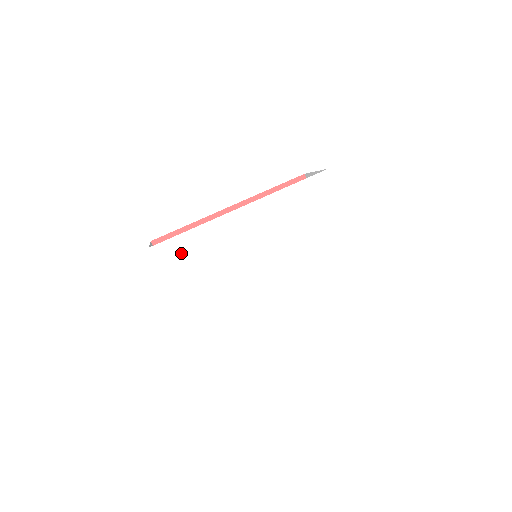
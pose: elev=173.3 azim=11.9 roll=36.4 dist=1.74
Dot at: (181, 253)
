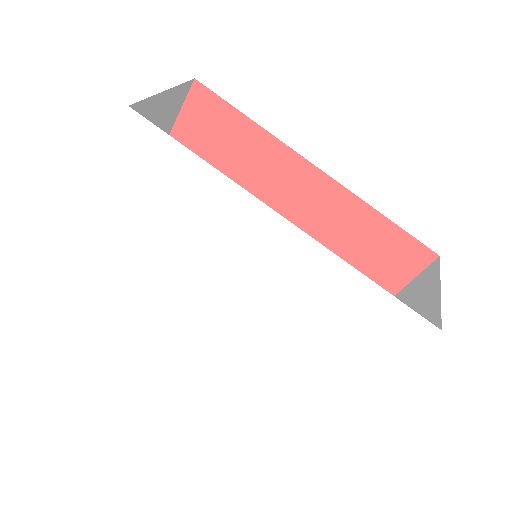
Dot at: (159, 162)
